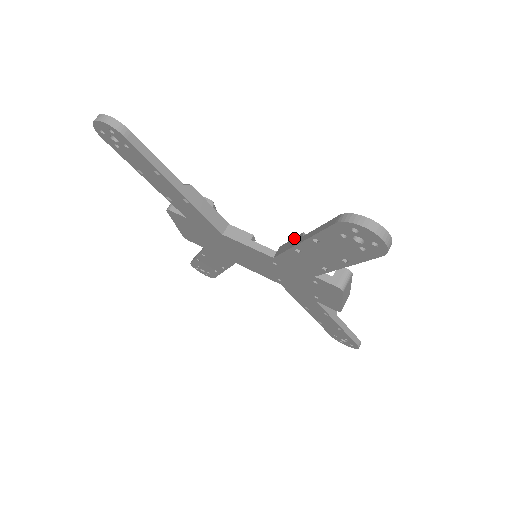
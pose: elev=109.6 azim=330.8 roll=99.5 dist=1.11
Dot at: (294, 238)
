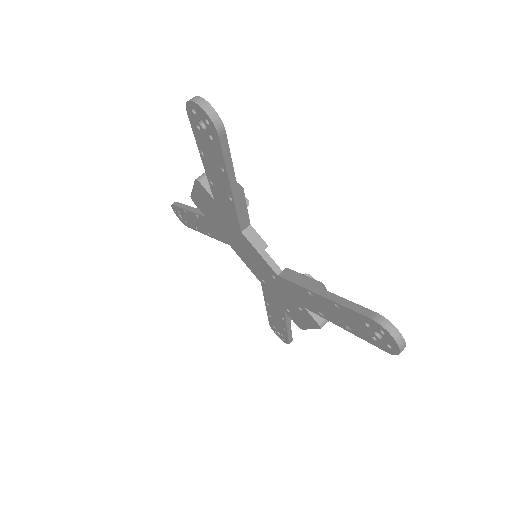
Dot at: (310, 278)
